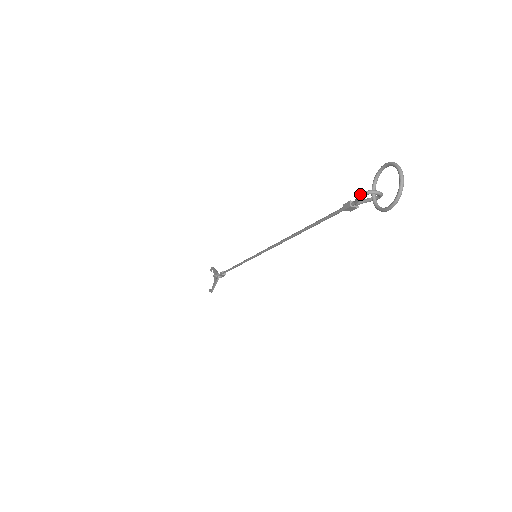
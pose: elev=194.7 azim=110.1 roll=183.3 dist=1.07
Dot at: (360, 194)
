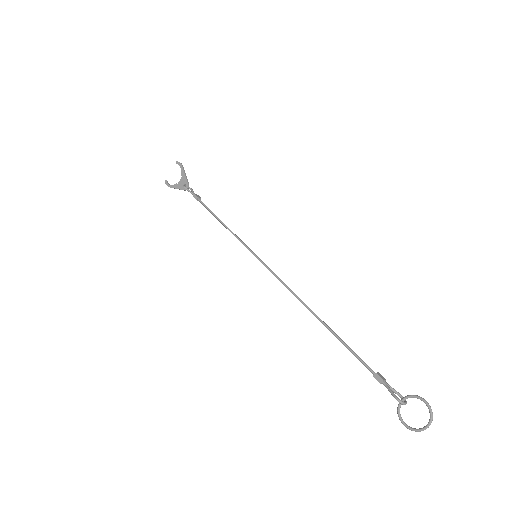
Dot at: (396, 399)
